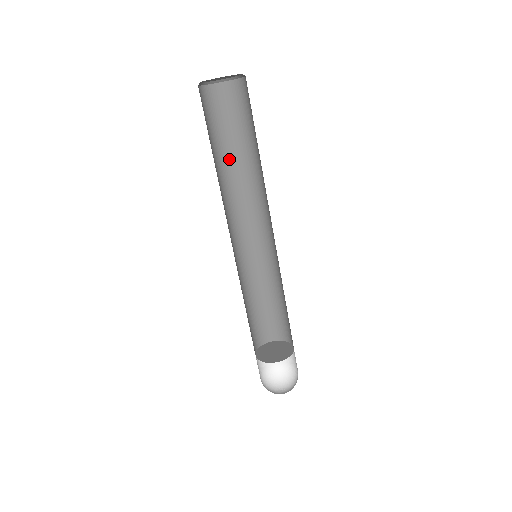
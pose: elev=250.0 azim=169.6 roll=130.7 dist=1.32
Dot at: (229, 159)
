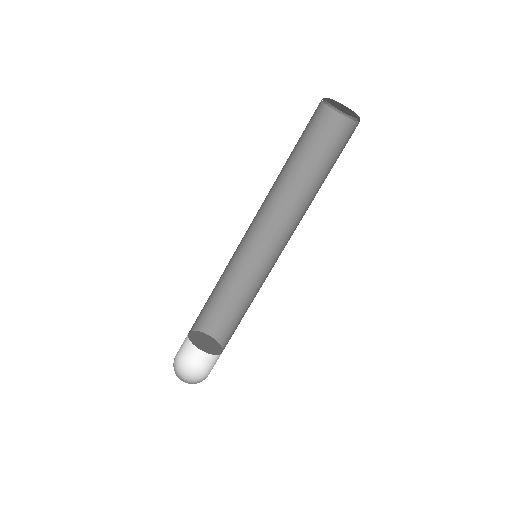
Dot at: (296, 170)
